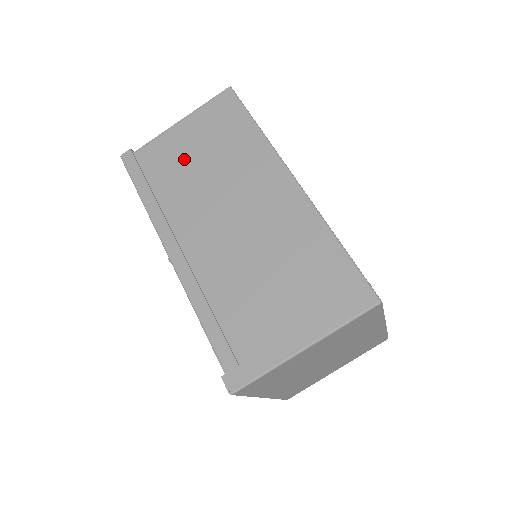
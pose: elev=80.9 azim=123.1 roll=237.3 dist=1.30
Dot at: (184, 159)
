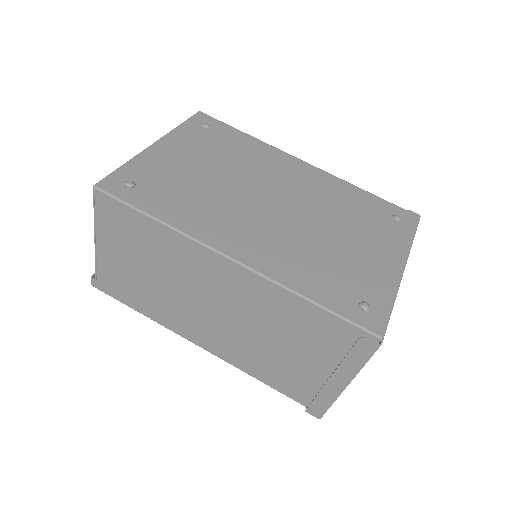
Dot at: (133, 271)
